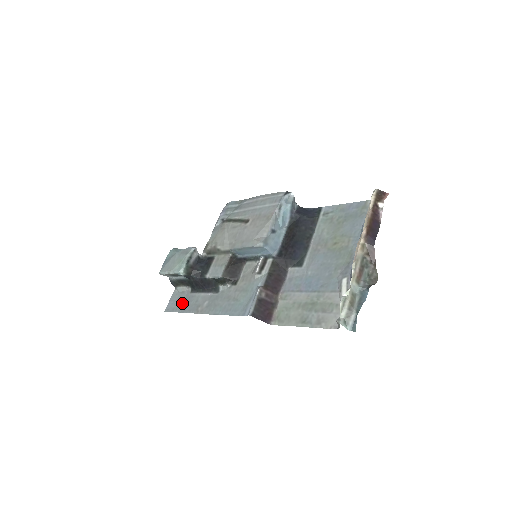
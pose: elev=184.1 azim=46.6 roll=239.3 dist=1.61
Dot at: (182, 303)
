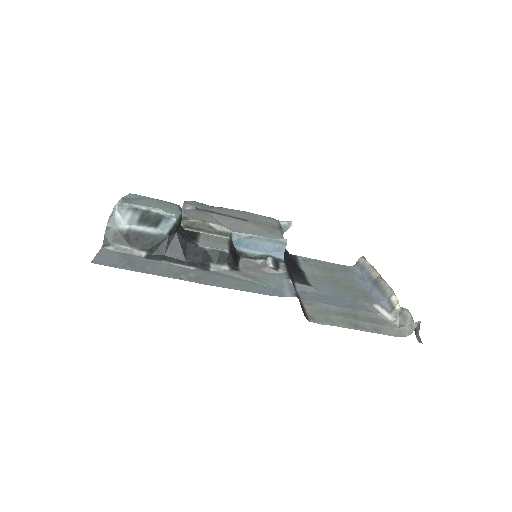
Dot at: (134, 263)
